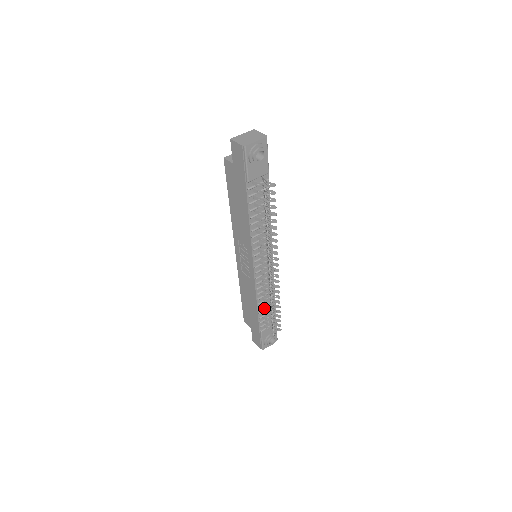
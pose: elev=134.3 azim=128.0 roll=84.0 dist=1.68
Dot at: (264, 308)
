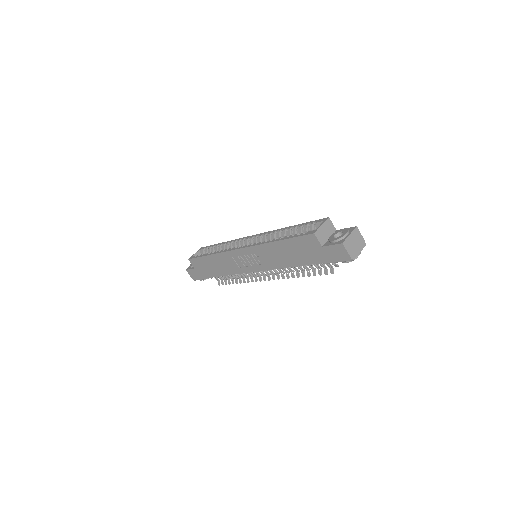
Dot at: occluded
